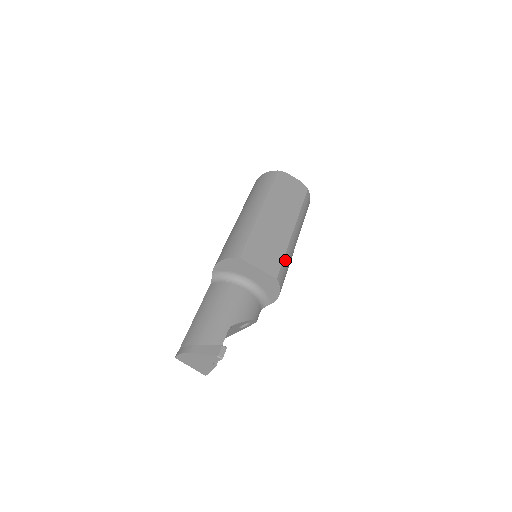
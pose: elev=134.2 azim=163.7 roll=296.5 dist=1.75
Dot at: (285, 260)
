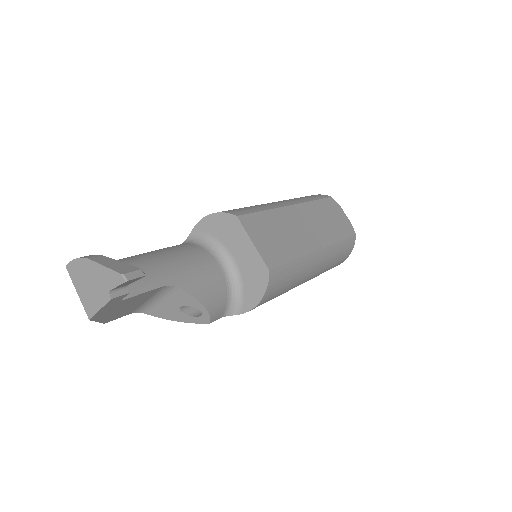
Dot at: (291, 265)
